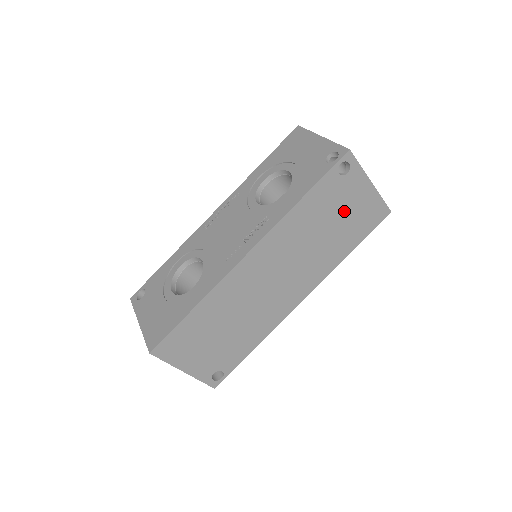
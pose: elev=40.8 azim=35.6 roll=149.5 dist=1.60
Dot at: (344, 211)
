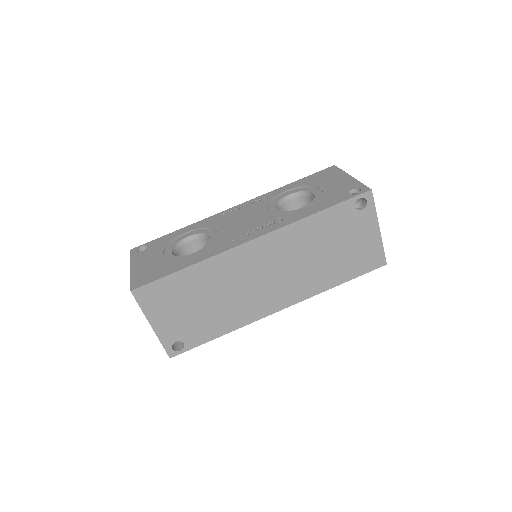
Dot at: (347, 243)
